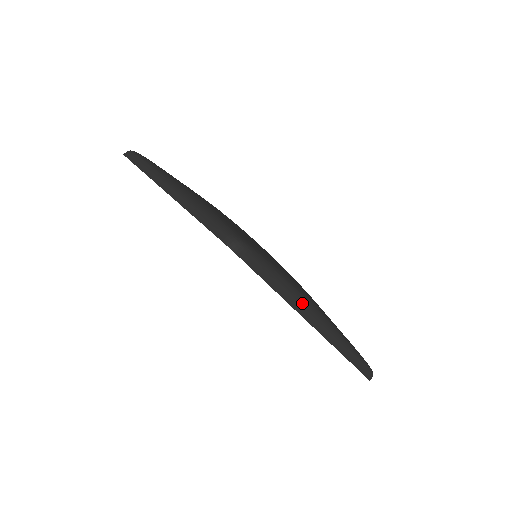
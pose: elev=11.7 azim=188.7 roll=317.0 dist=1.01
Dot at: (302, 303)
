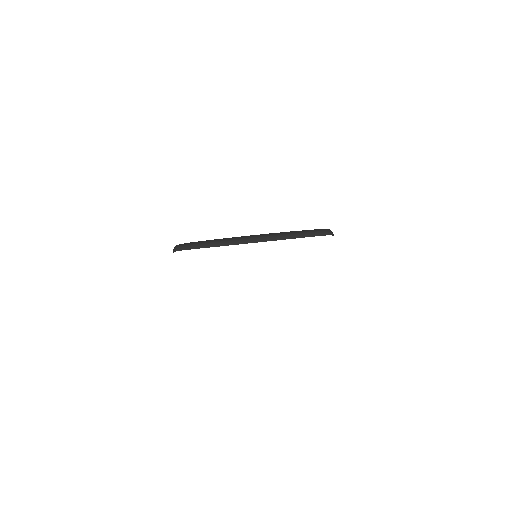
Dot at: occluded
